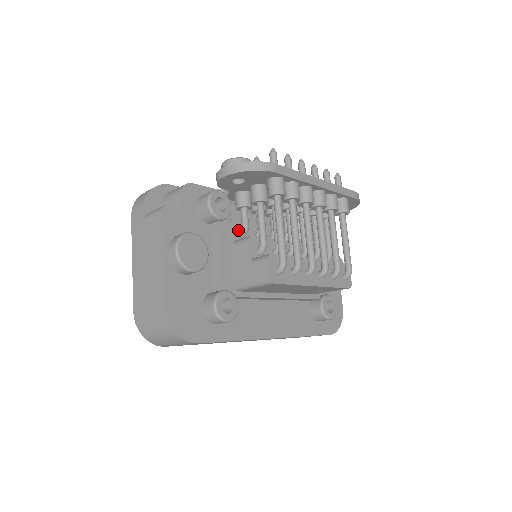
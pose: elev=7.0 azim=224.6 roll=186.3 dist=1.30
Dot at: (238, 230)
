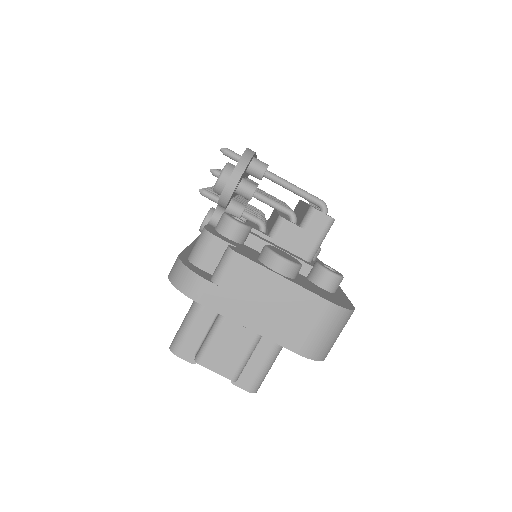
Dot at: (258, 230)
